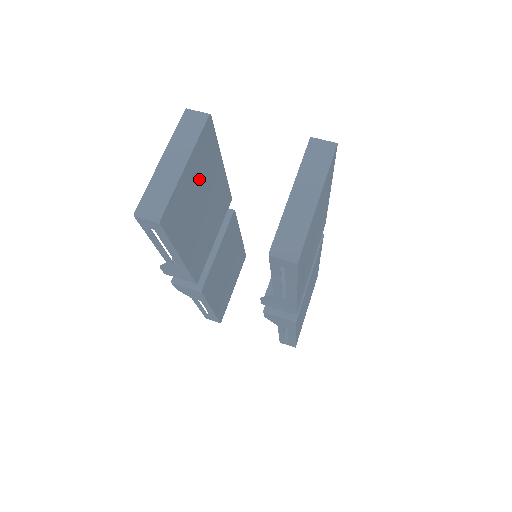
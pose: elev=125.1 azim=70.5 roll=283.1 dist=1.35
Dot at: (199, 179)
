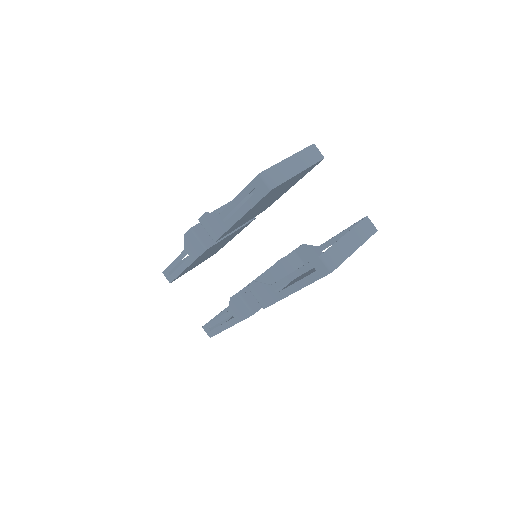
Dot at: occluded
